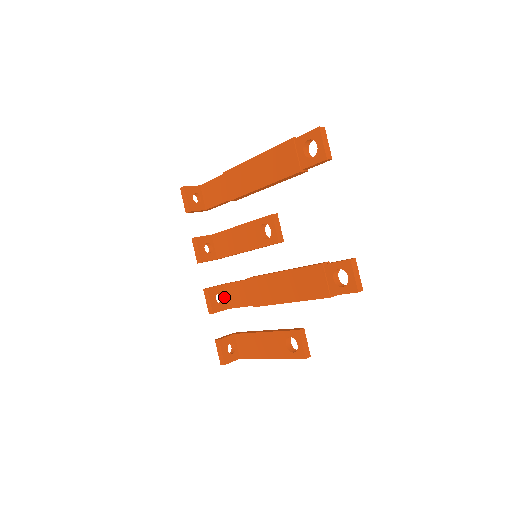
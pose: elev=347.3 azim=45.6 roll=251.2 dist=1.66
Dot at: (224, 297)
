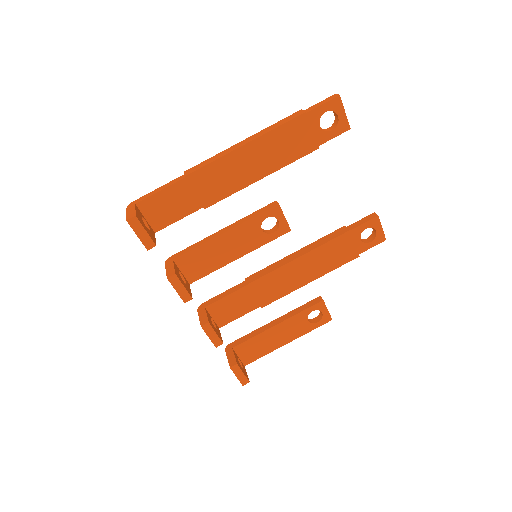
Dot at: (212, 320)
